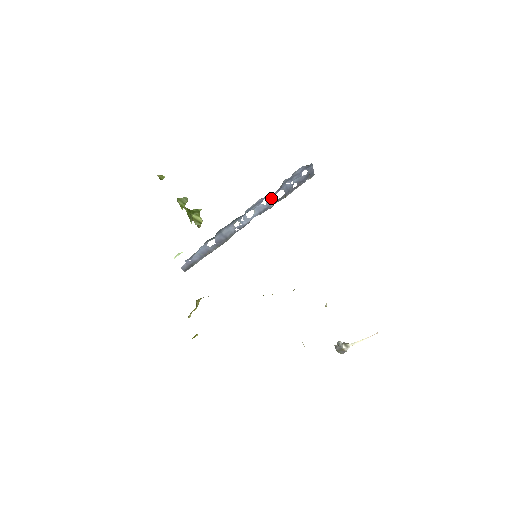
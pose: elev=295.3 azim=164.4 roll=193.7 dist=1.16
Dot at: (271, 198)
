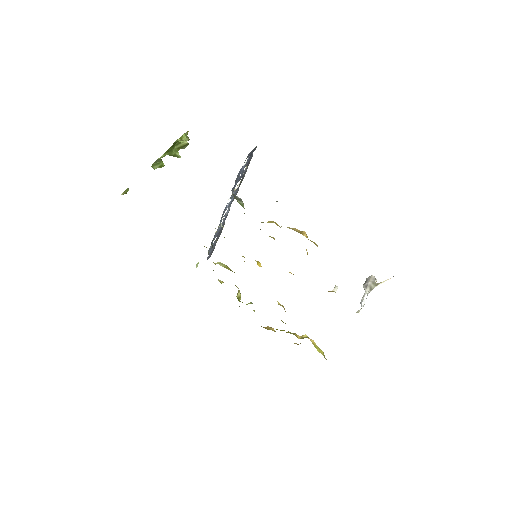
Dot at: occluded
